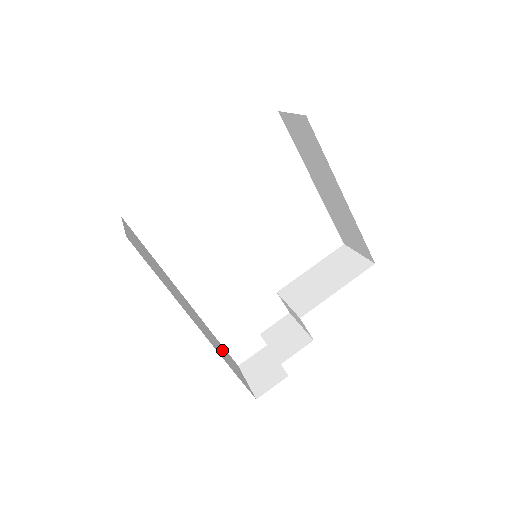
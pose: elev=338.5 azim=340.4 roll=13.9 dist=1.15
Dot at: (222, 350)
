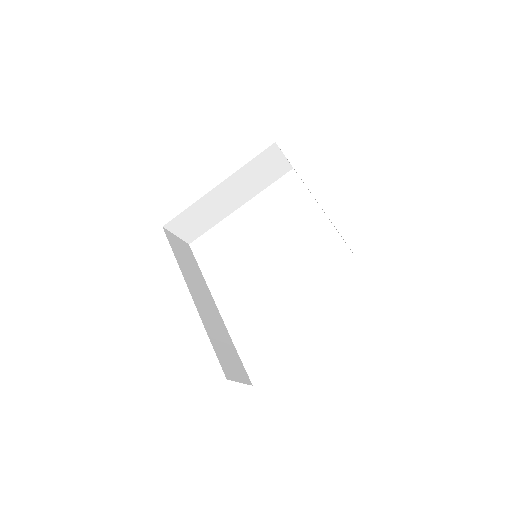
Dot at: (226, 345)
